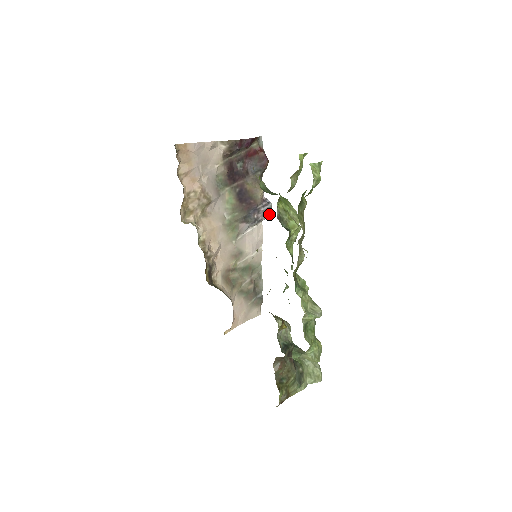
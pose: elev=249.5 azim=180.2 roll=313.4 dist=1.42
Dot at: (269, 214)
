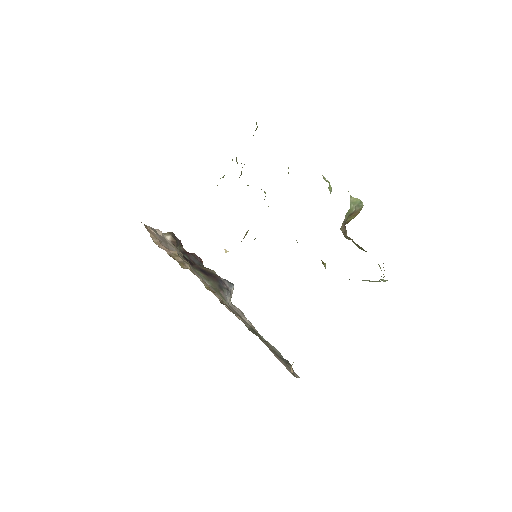
Dot at: (233, 285)
